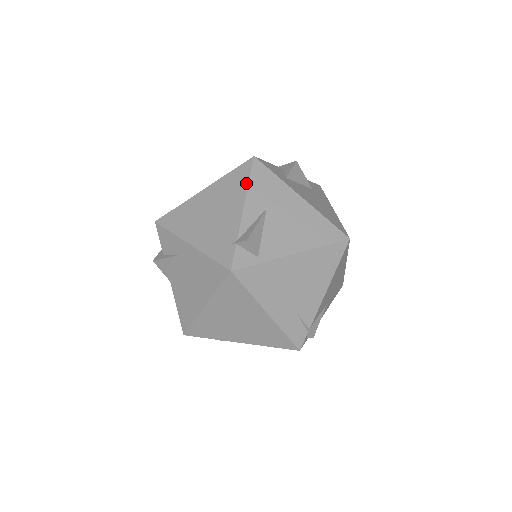
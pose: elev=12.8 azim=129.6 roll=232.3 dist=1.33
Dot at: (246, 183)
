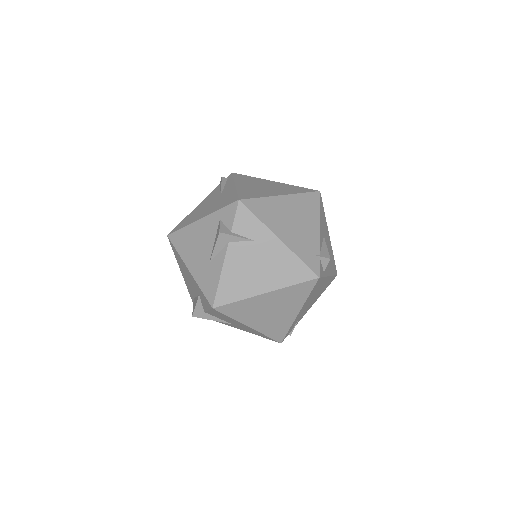
Dot at: (318, 210)
